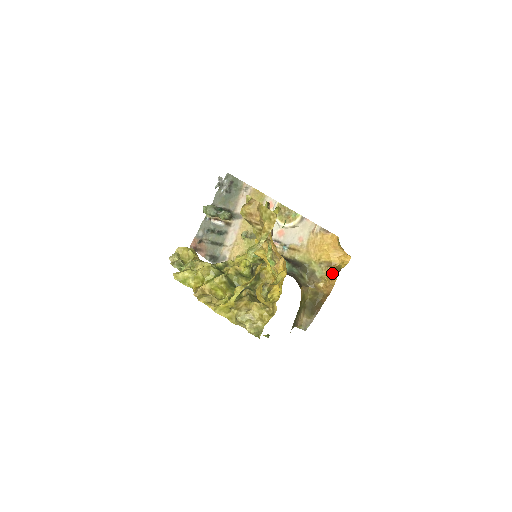
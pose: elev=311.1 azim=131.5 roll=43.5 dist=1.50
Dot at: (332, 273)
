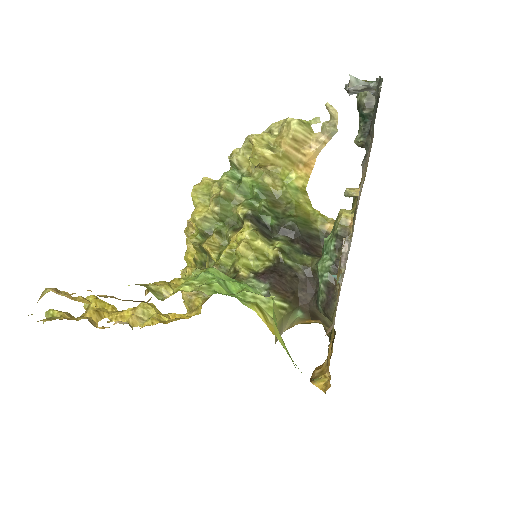
Dot at: (323, 366)
